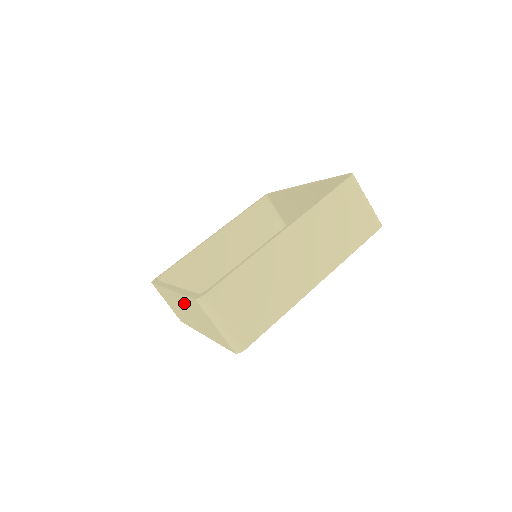
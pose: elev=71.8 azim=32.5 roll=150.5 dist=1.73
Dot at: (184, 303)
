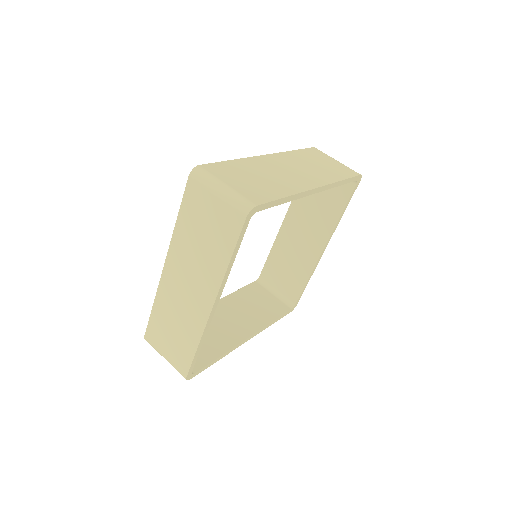
Dot at: (181, 250)
